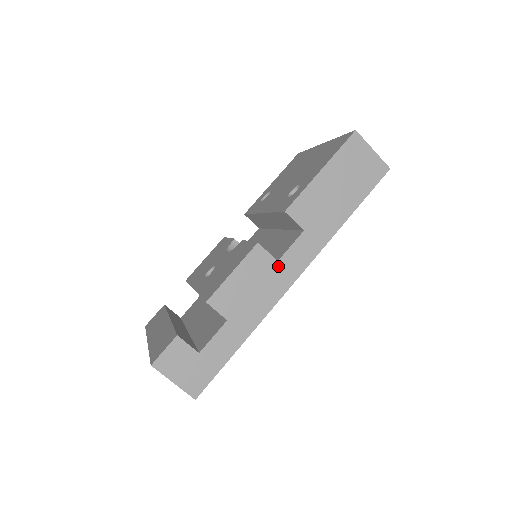
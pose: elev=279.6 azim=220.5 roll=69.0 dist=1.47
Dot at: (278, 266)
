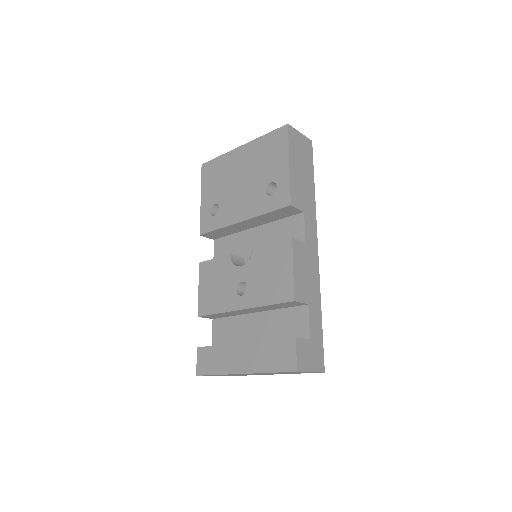
Dot at: (307, 246)
